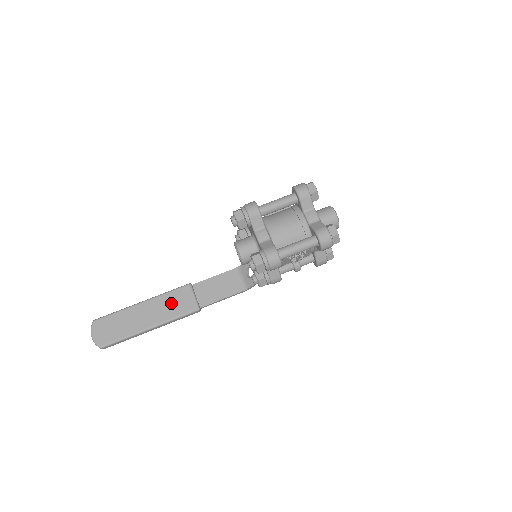
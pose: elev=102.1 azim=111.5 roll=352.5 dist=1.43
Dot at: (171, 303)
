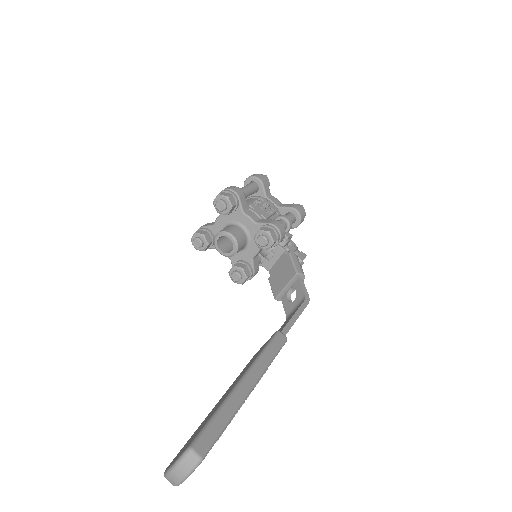
Dot at: occluded
